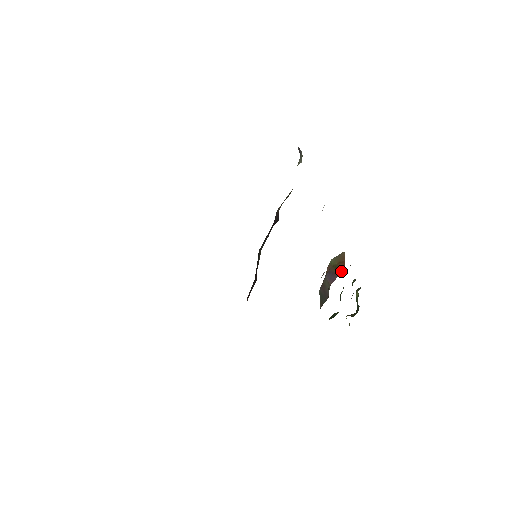
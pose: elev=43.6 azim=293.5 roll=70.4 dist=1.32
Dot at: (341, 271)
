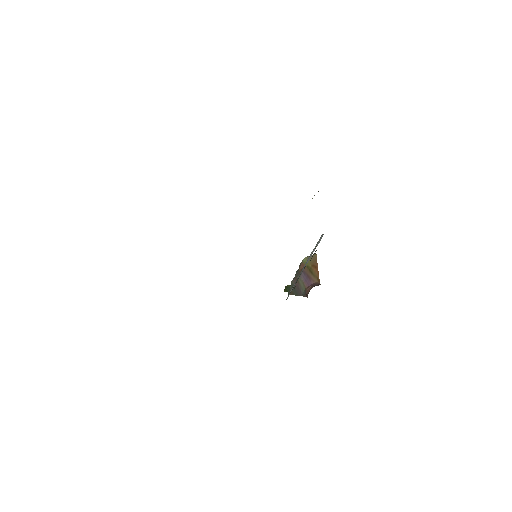
Dot at: (316, 278)
